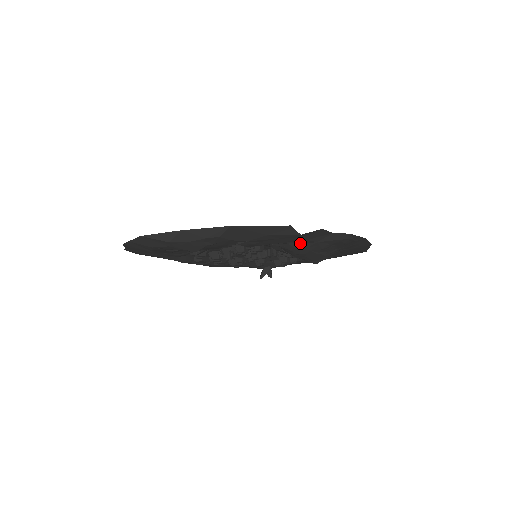
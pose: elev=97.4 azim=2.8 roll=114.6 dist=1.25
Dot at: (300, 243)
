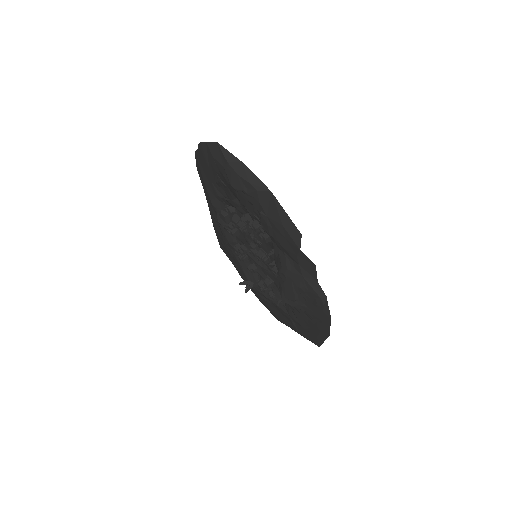
Dot at: (292, 264)
